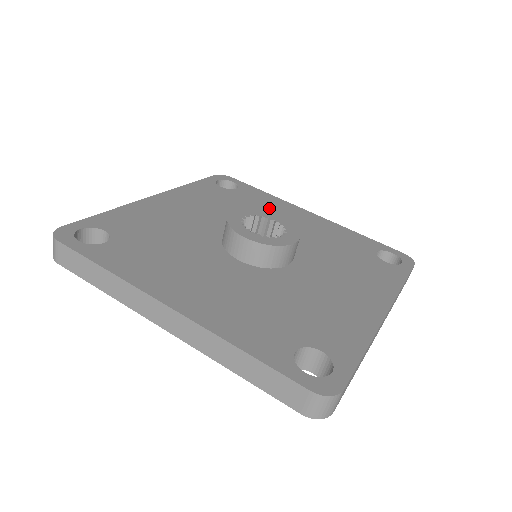
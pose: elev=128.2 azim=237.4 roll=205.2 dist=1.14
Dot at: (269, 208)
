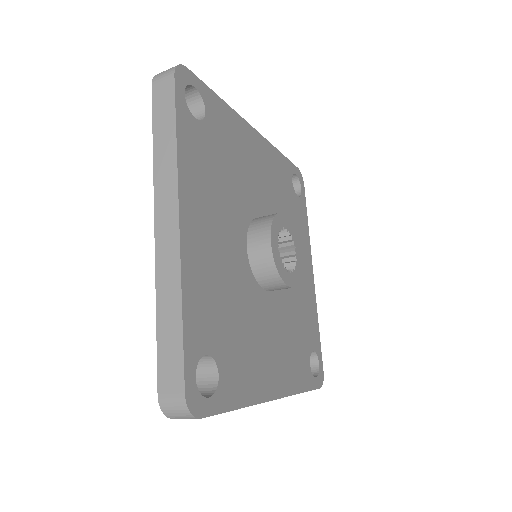
Dot at: (298, 236)
